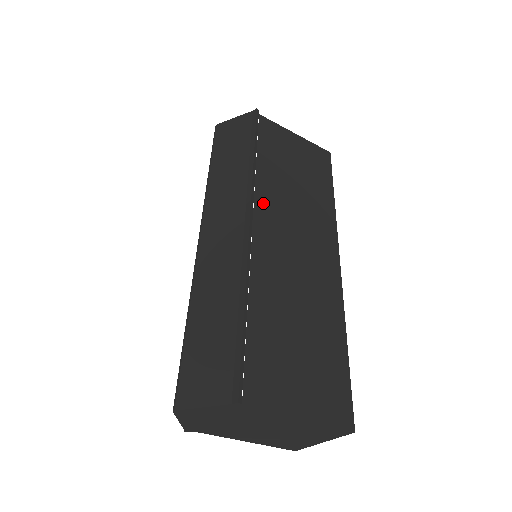
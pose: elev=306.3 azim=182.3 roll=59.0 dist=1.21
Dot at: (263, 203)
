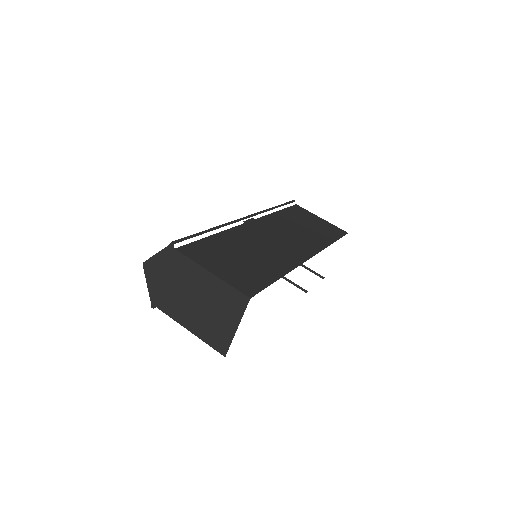
Dot at: (266, 221)
